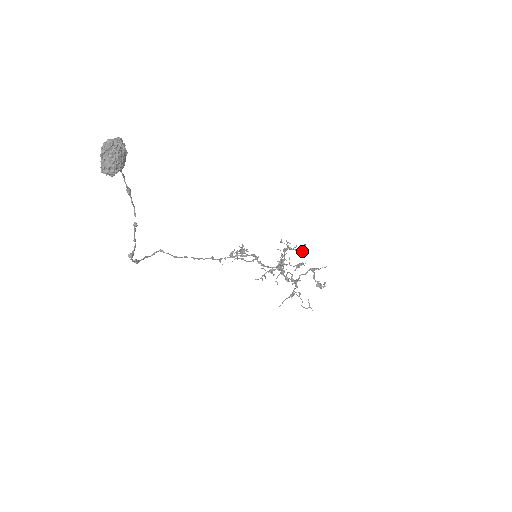
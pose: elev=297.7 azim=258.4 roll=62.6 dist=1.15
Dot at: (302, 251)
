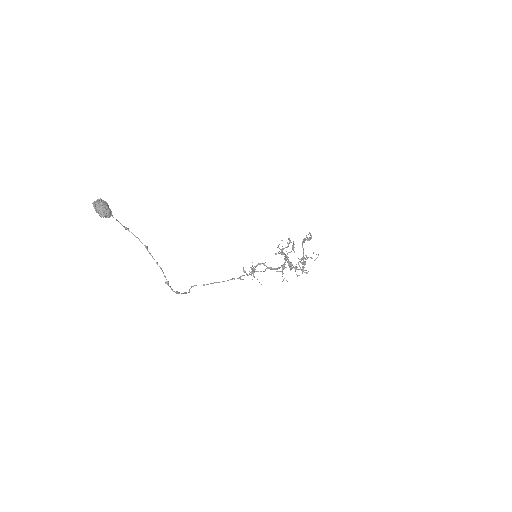
Dot at: (290, 242)
